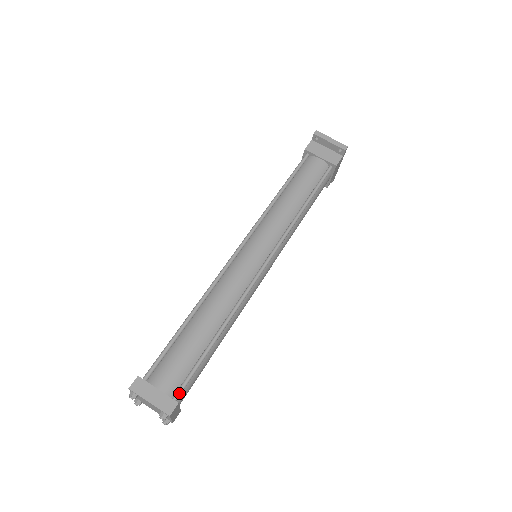
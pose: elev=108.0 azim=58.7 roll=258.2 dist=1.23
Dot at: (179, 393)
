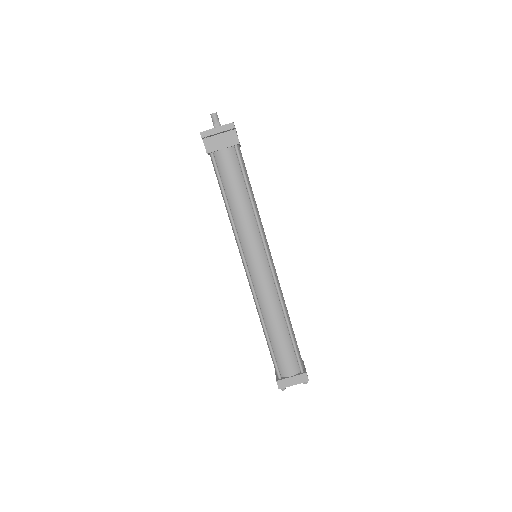
Dot at: (301, 368)
